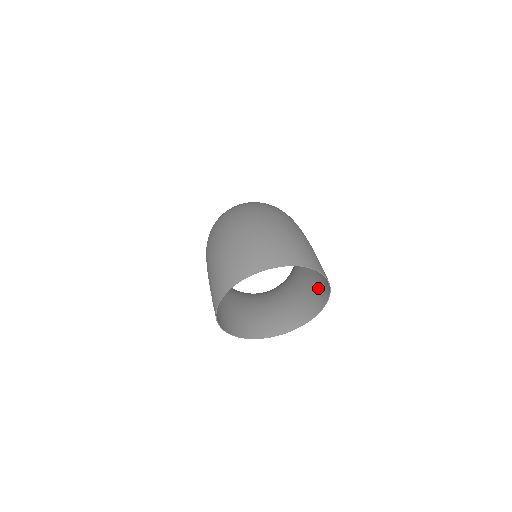
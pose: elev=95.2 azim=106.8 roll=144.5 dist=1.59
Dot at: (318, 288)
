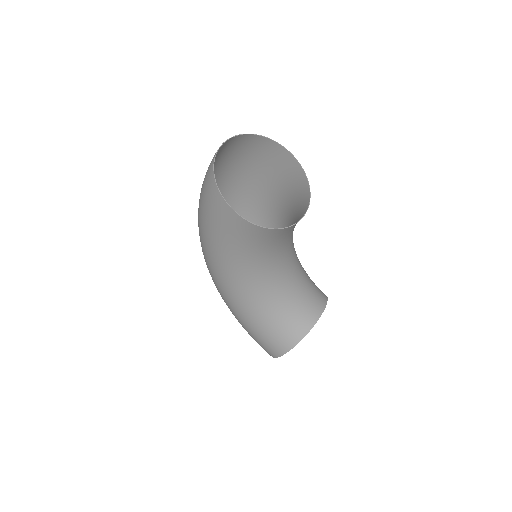
Dot at: (294, 181)
